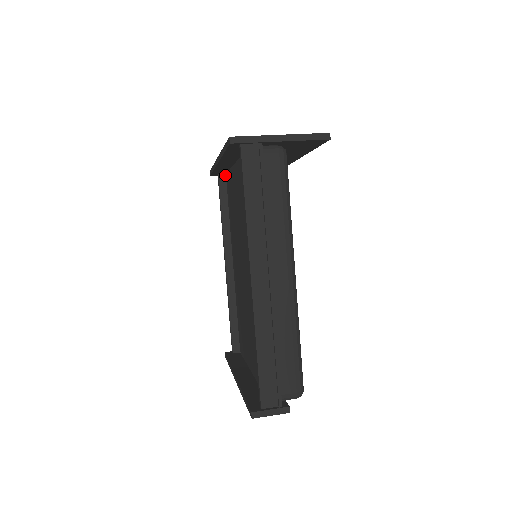
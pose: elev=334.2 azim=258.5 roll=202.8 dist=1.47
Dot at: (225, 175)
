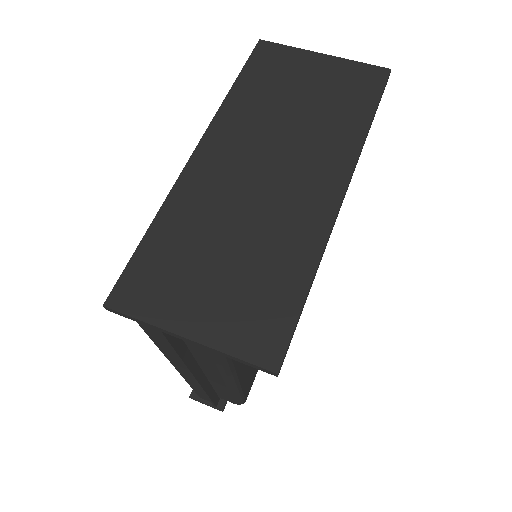
Dot at: occluded
